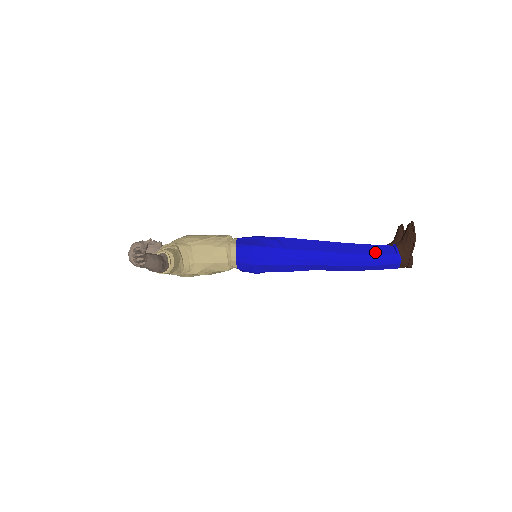
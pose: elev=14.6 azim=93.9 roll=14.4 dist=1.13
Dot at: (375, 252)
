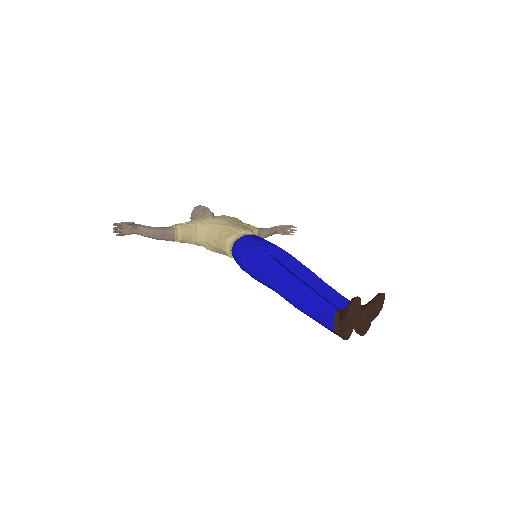
Dot at: (318, 306)
